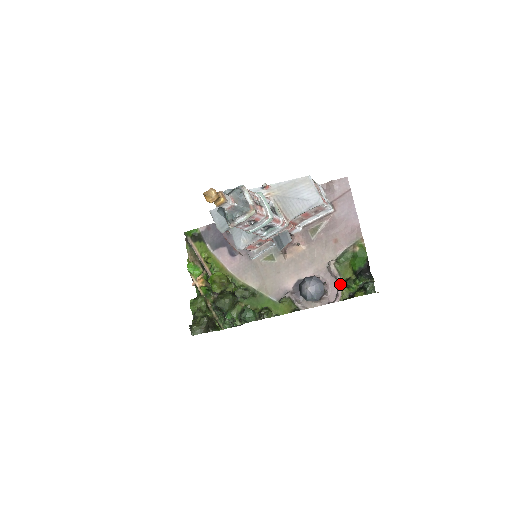
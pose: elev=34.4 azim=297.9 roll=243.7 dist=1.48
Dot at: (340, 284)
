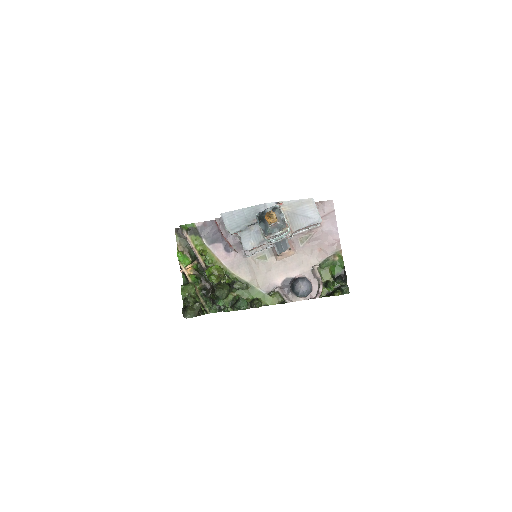
Dot at: (321, 285)
